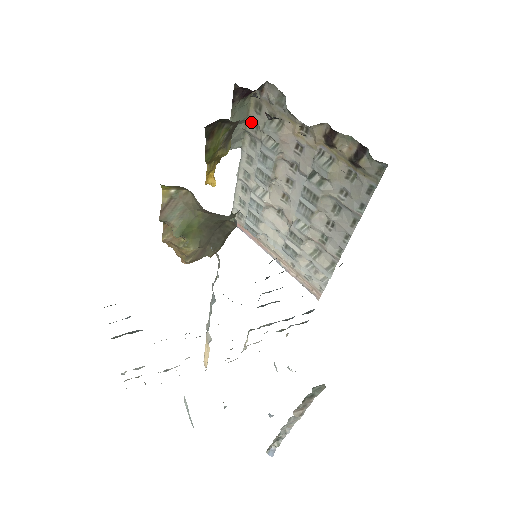
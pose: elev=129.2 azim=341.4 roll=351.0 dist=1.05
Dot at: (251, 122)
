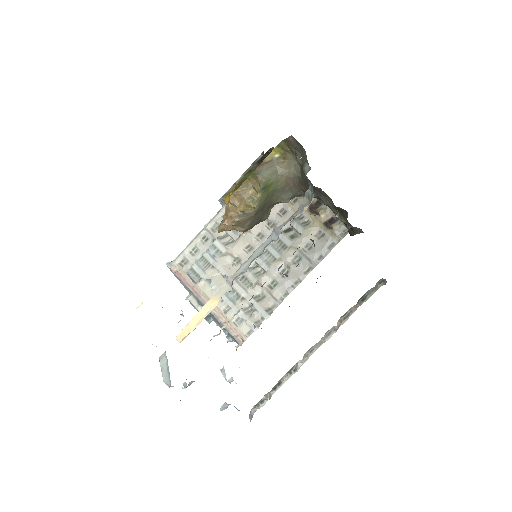
Dot at: occluded
